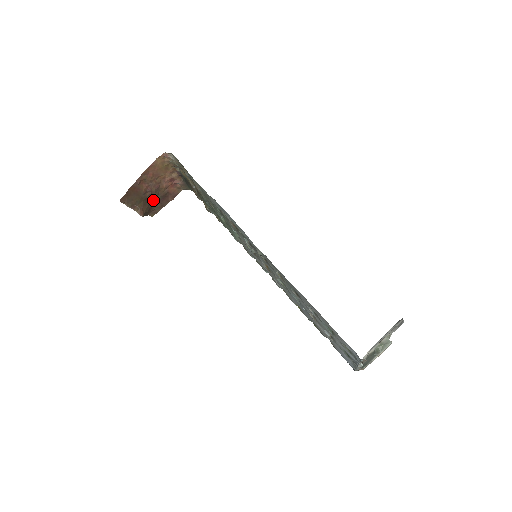
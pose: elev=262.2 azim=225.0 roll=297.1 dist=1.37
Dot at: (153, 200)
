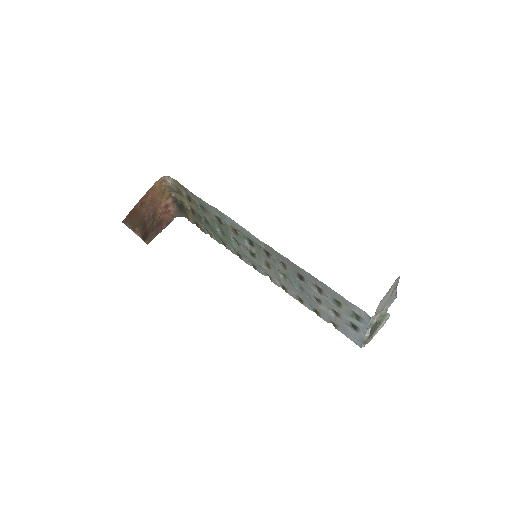
Dot at: (150, 226)
